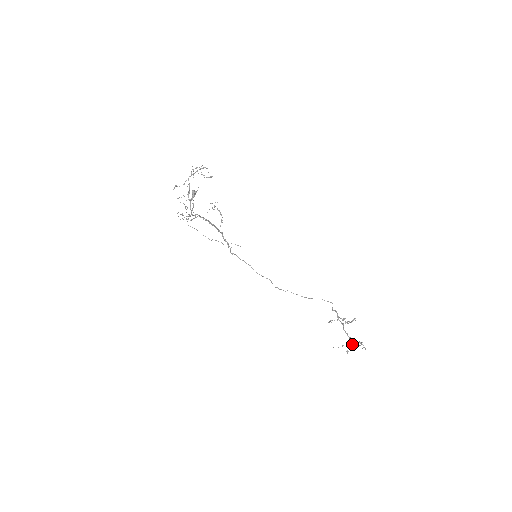
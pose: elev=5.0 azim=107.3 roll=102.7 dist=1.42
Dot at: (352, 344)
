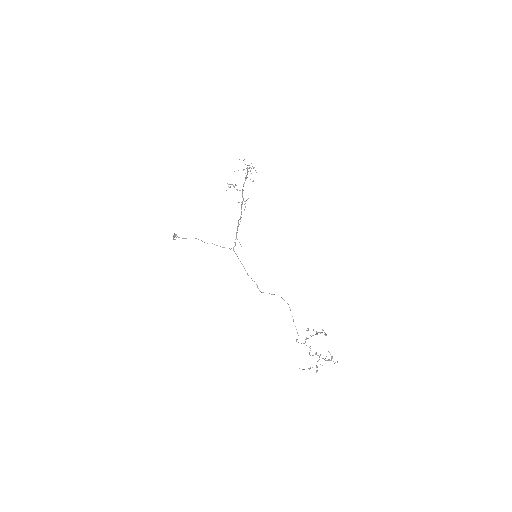
Dot at: (320, 364)
